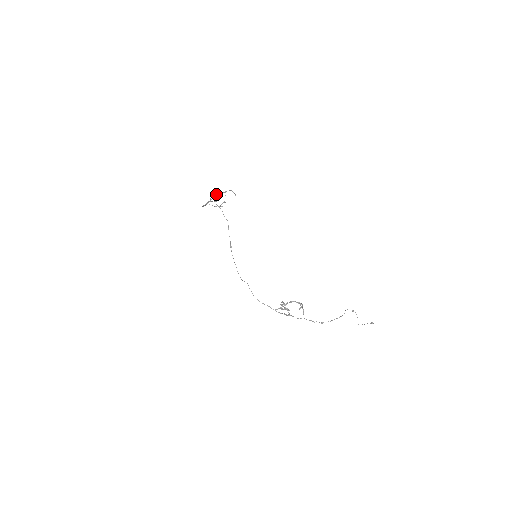
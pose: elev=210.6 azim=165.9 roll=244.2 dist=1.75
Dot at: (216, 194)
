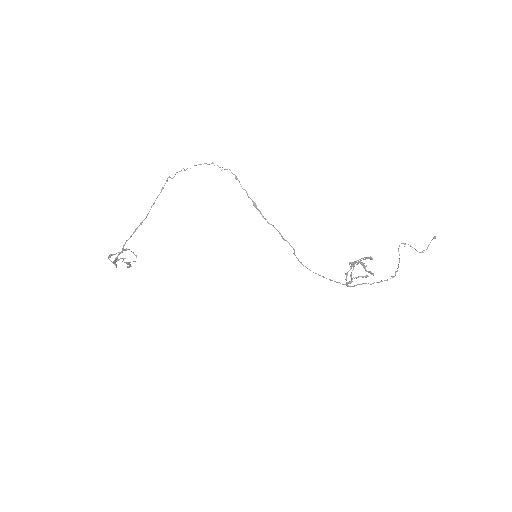
Dot at: (114, 254)
